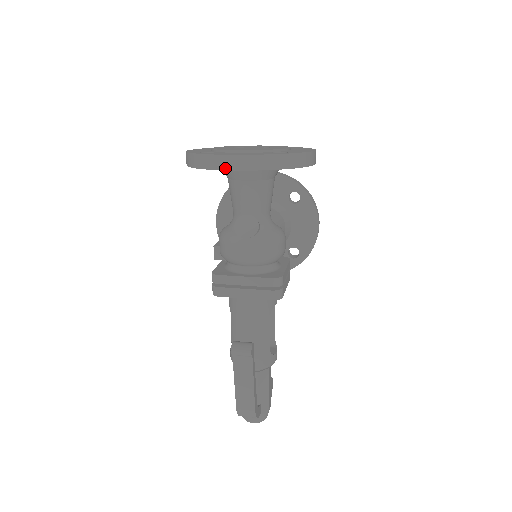
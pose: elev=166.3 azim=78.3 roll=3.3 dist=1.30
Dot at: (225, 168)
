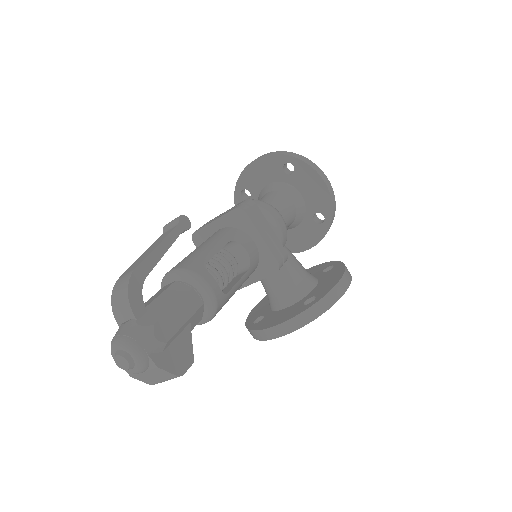
Dot at: (248, 165)
